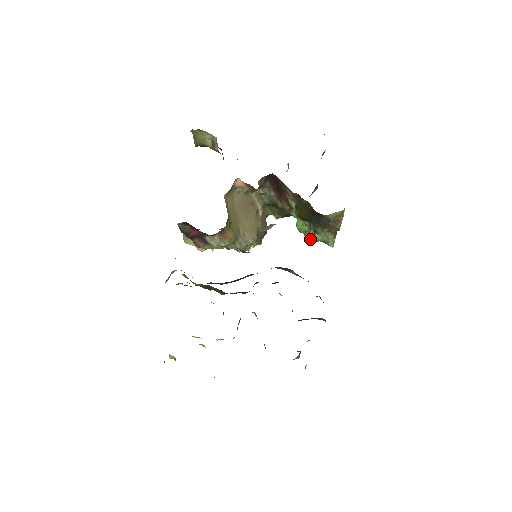
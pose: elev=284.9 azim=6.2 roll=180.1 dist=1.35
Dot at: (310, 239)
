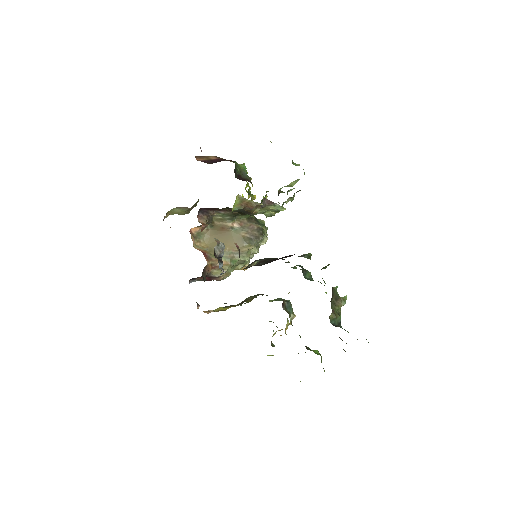
Dot at: (271, 216)
